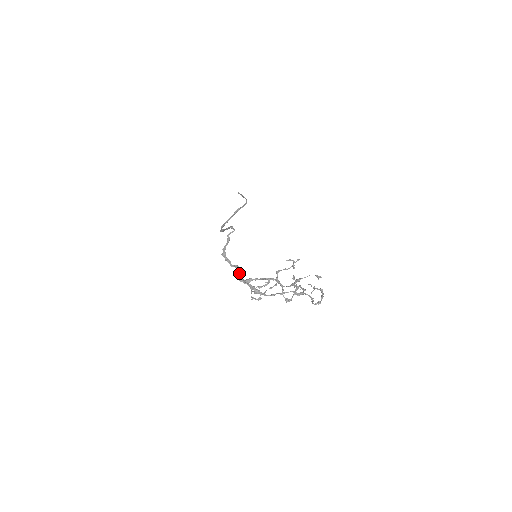
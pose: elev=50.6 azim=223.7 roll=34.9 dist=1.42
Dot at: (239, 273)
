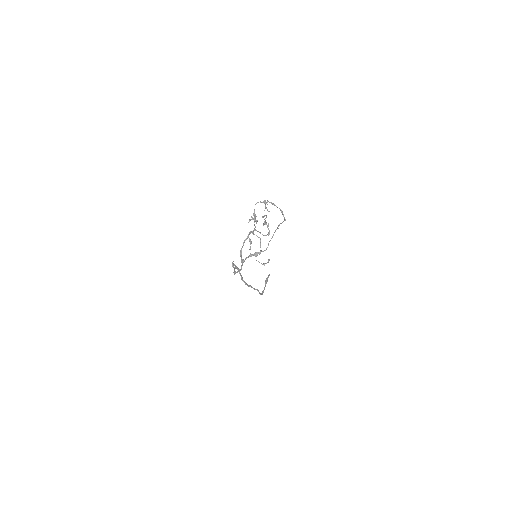
Dot at: (241, 262)
